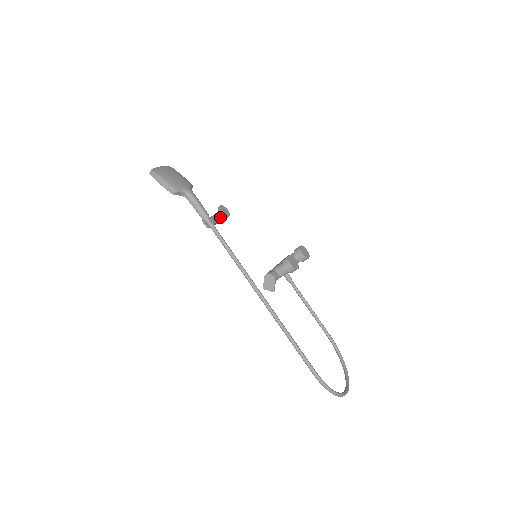
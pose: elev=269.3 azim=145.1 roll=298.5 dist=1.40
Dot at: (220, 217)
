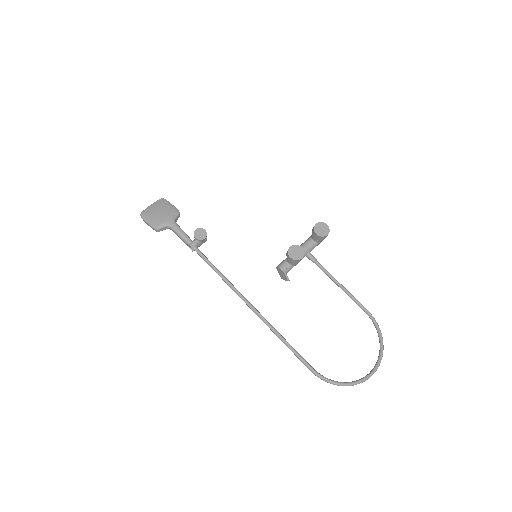
Dot at: occluded
